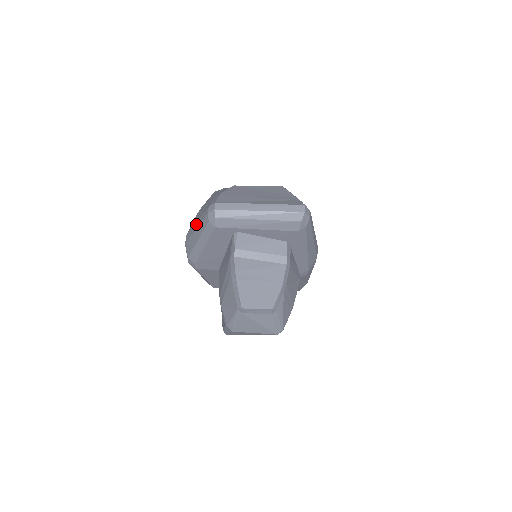
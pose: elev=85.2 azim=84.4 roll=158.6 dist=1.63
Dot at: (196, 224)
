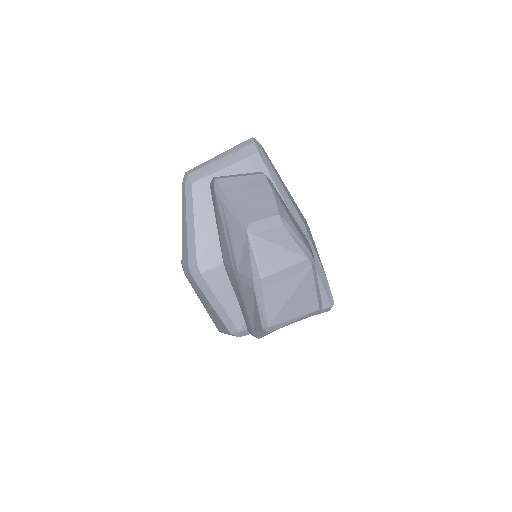
Dot at: occluded
